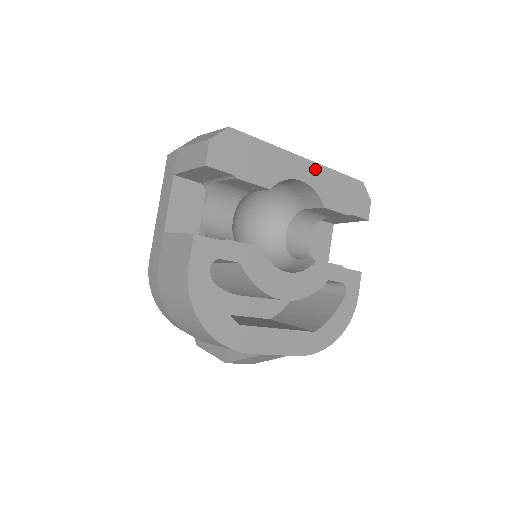
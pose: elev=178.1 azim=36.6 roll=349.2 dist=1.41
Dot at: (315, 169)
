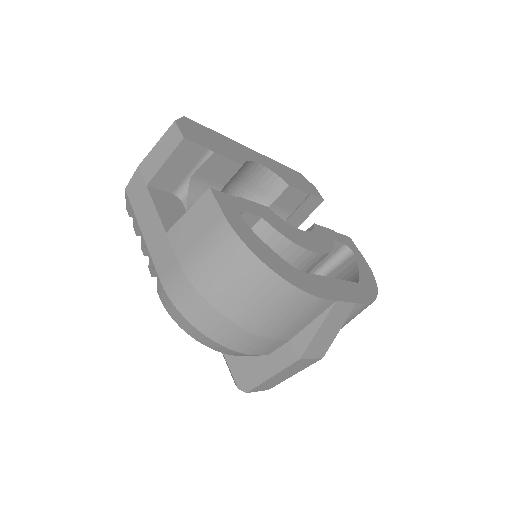
Dot at: (263, 158)
